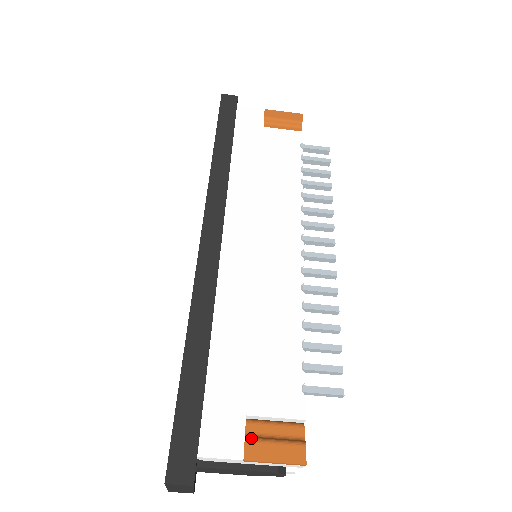
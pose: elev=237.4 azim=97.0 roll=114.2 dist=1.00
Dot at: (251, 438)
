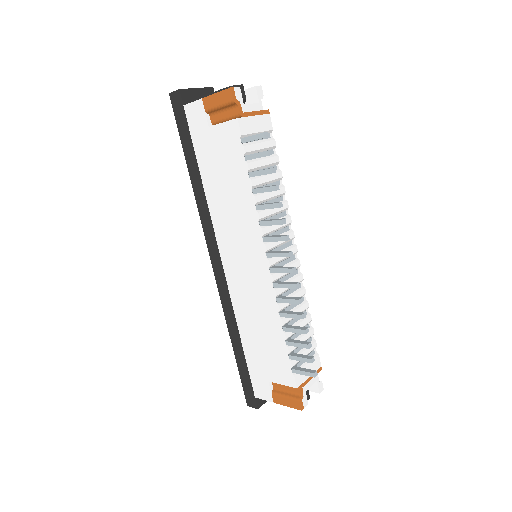
Dot at: (274, 392)
